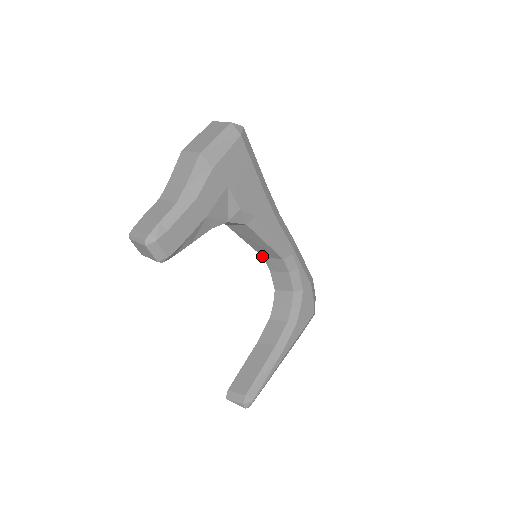
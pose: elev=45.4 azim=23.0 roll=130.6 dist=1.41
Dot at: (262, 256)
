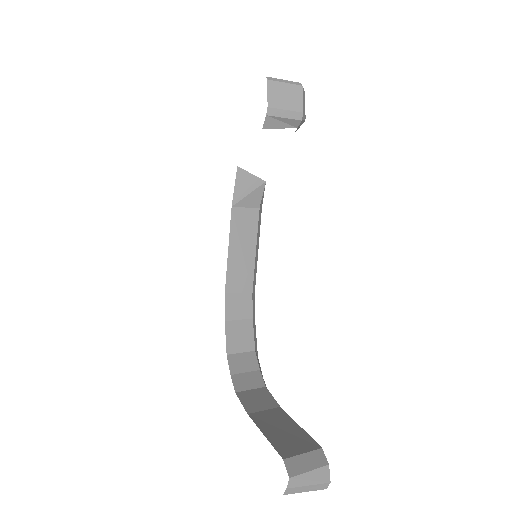
Dot at: (225, 290)
